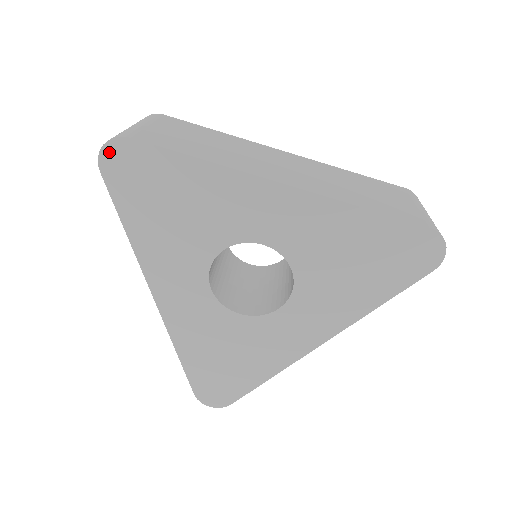
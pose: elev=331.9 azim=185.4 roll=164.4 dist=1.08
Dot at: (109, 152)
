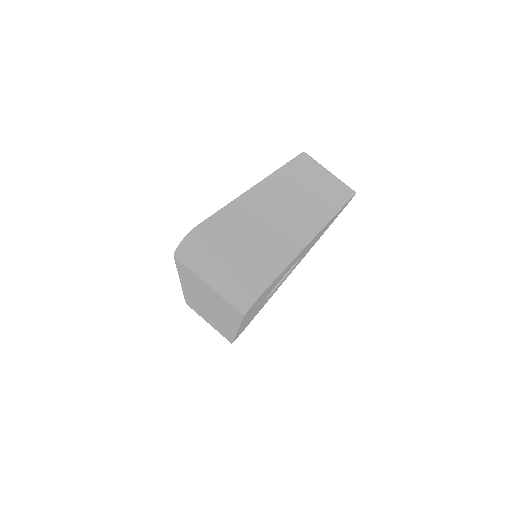
Dot at: occluded
